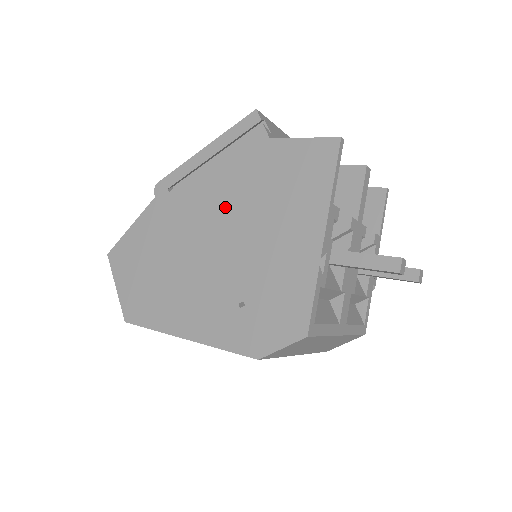
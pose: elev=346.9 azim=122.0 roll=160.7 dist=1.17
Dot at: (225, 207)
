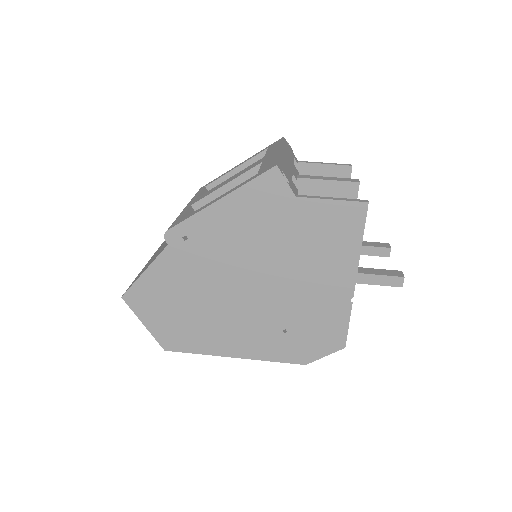
Dot at: (256, 257)
